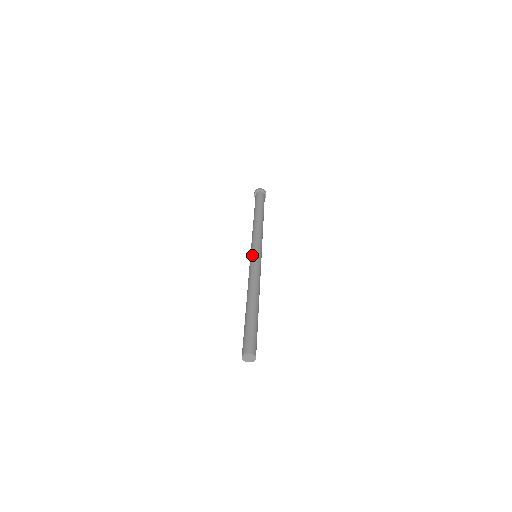
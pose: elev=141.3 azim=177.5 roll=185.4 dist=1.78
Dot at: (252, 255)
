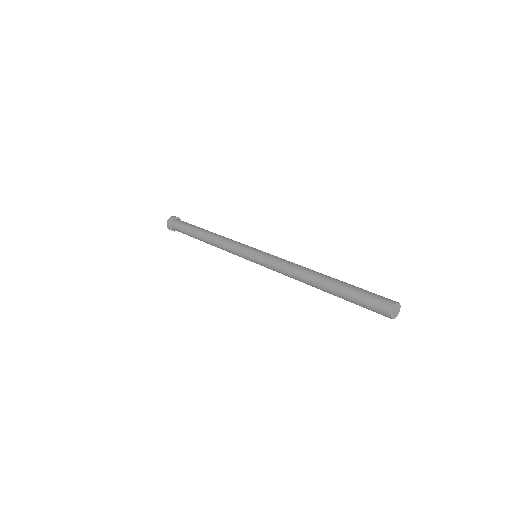
Dot at: (255, 258)
